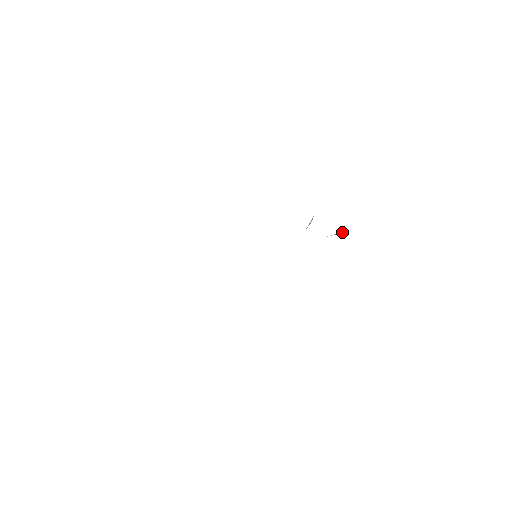
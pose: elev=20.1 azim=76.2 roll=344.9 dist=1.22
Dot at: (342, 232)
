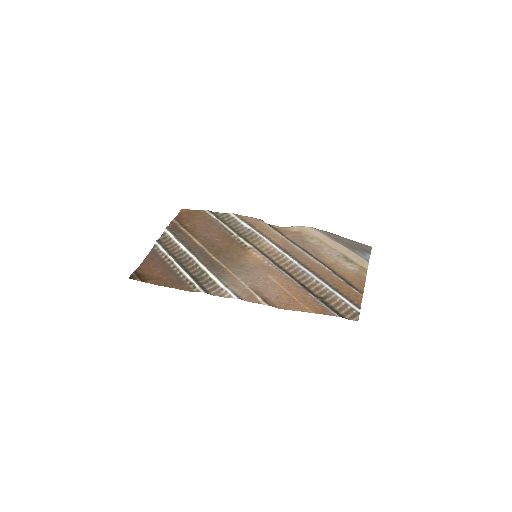
Dot at: (299, 284)
